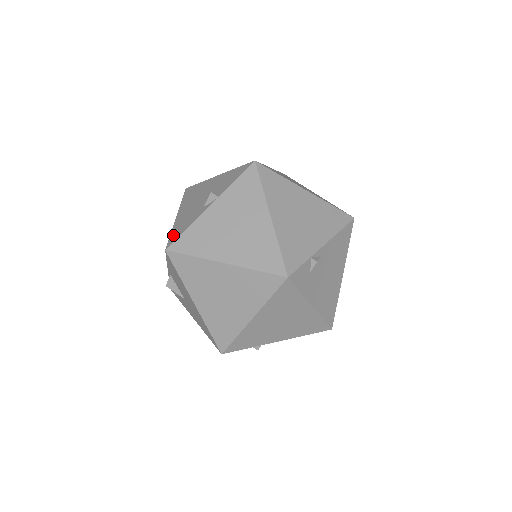
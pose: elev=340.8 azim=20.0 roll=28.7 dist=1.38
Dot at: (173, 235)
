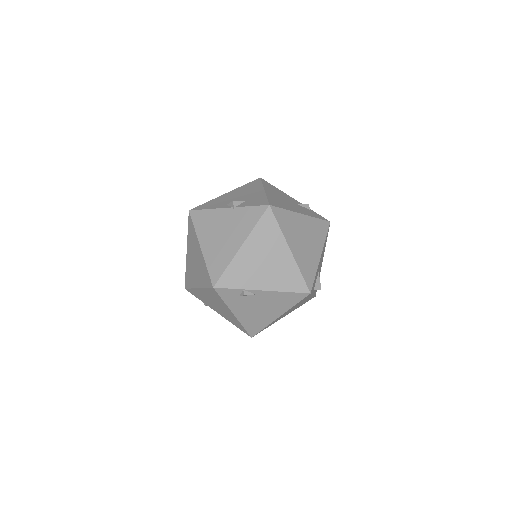
Dot at: (203, 205)
